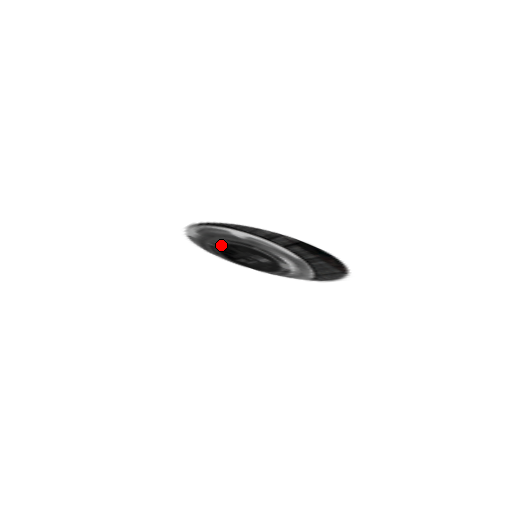
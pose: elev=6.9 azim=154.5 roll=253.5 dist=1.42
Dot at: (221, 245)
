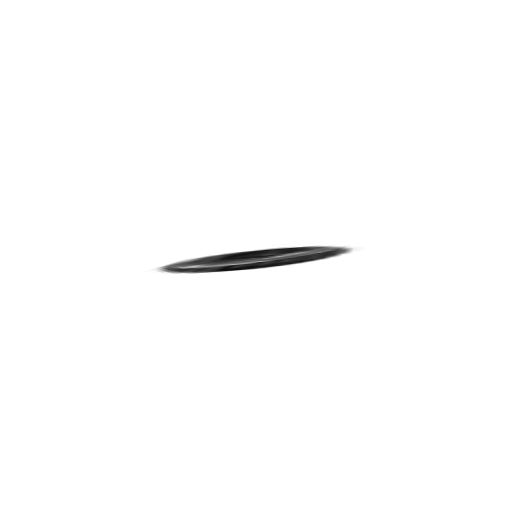
Dot at: (223, 257)
